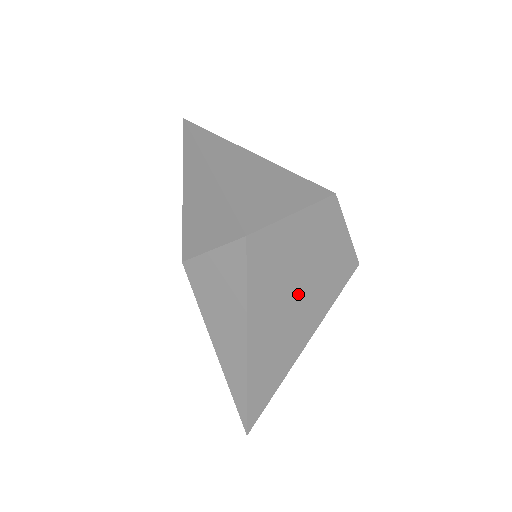
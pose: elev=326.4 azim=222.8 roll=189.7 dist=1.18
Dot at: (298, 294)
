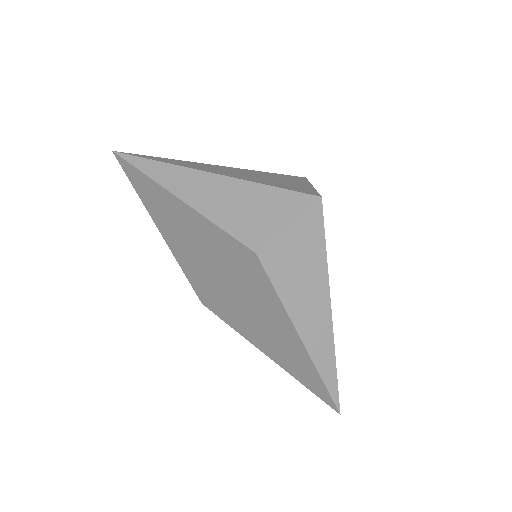
Dot at: occluded
